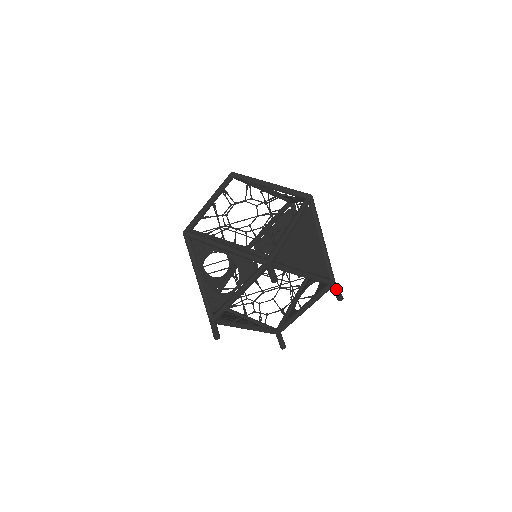
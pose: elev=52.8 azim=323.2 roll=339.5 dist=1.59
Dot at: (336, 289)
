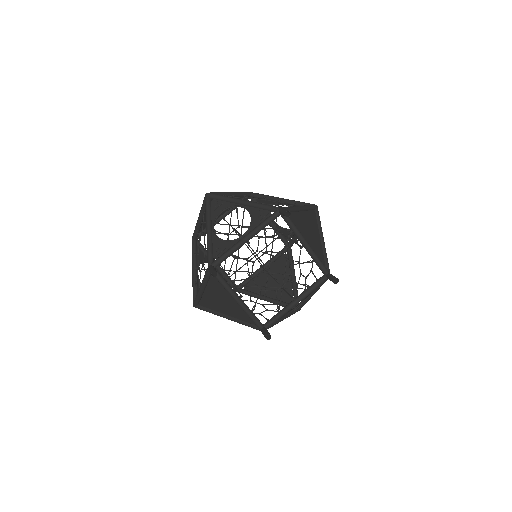
Dot at: (332, 275)
